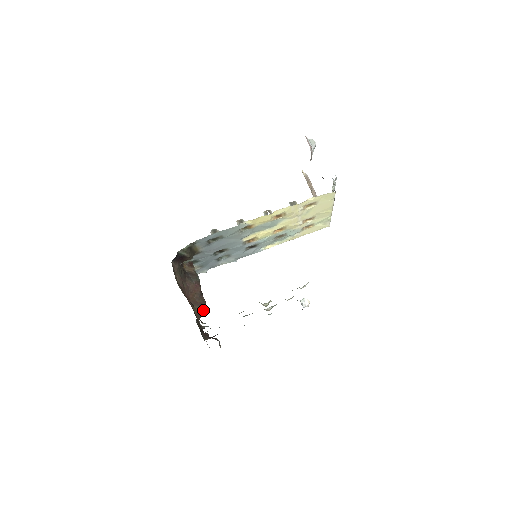
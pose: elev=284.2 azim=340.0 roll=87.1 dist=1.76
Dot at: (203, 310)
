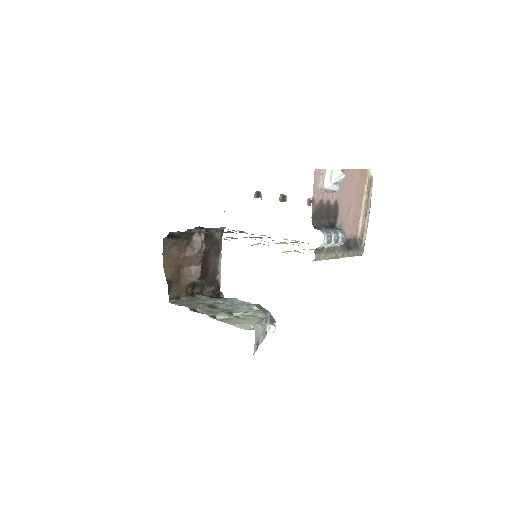
Dot at: (194, 280)
